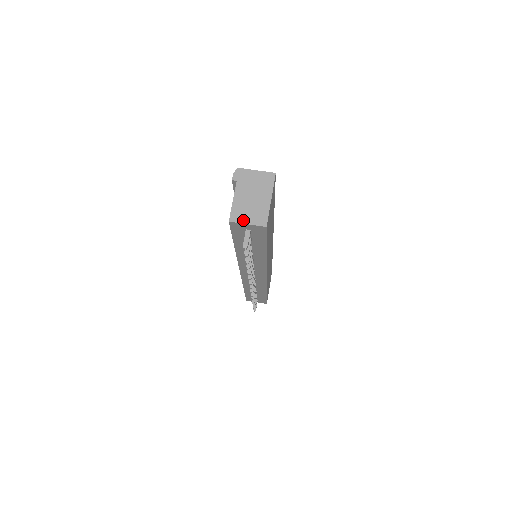
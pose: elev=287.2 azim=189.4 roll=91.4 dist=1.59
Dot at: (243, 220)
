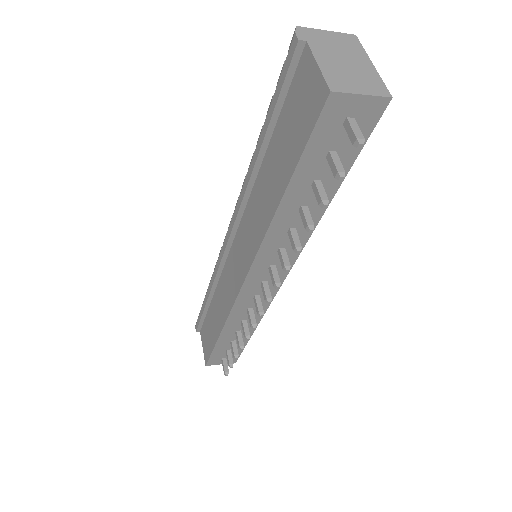
Dot at: (352, 89)
